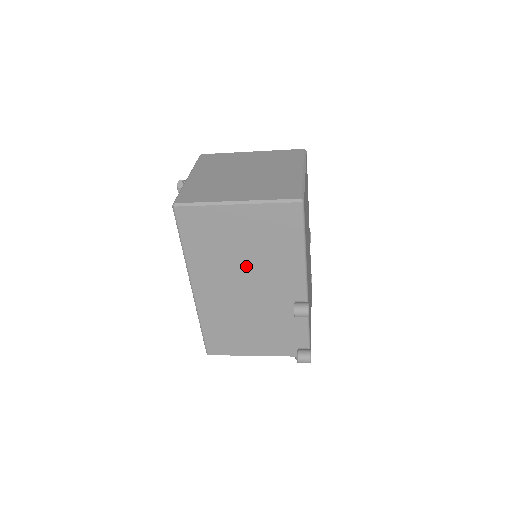
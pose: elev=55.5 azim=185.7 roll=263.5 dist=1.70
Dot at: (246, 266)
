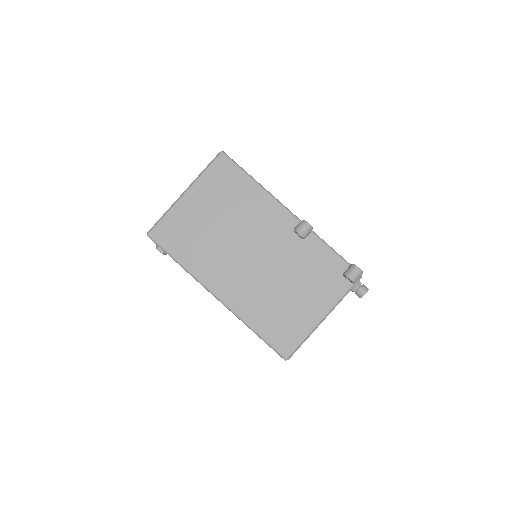
Dot at: (234, 236)
